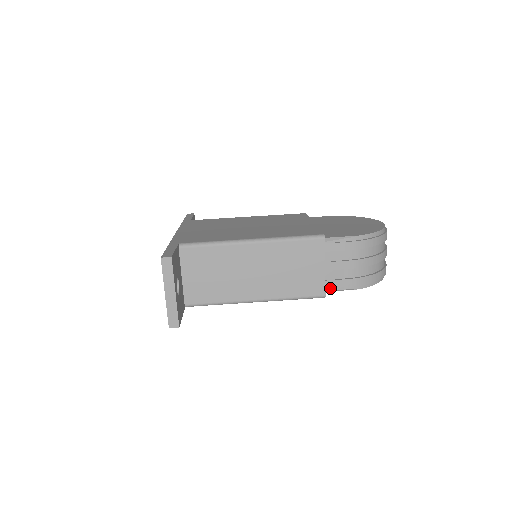
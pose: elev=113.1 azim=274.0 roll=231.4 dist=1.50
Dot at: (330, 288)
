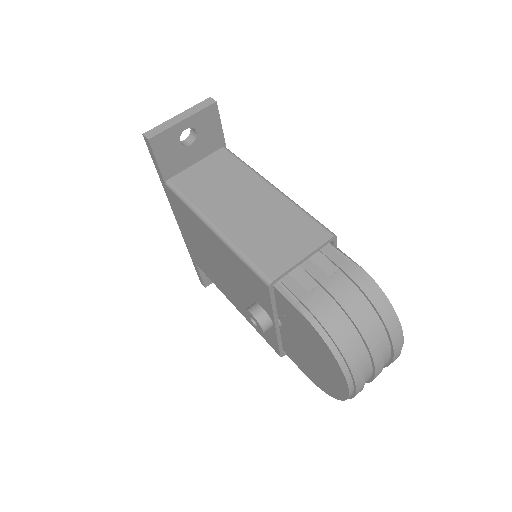
Dot at: (284, 286)
